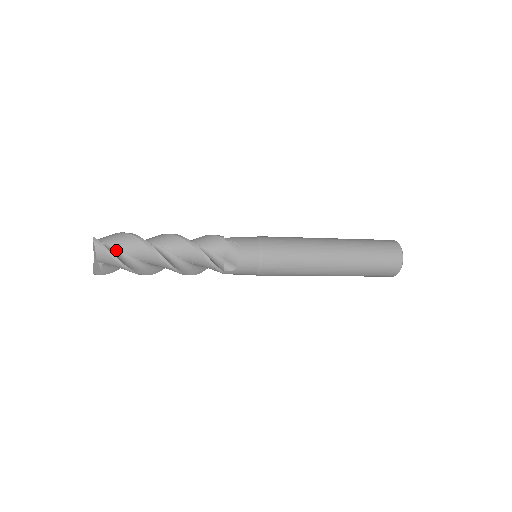
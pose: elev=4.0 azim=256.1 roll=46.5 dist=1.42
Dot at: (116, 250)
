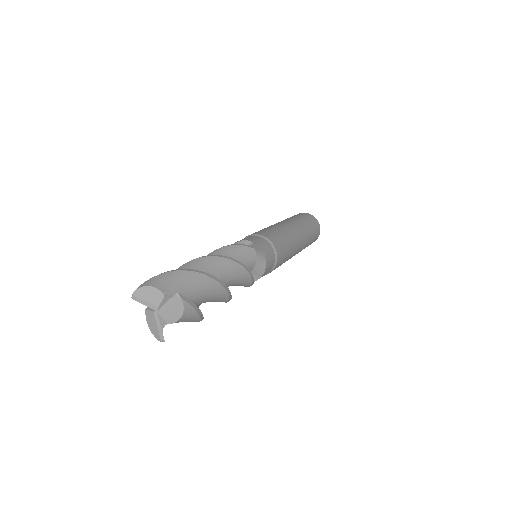
Dot at: occluded
